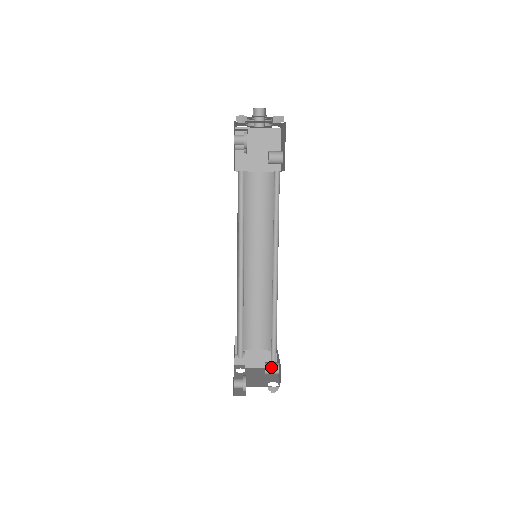
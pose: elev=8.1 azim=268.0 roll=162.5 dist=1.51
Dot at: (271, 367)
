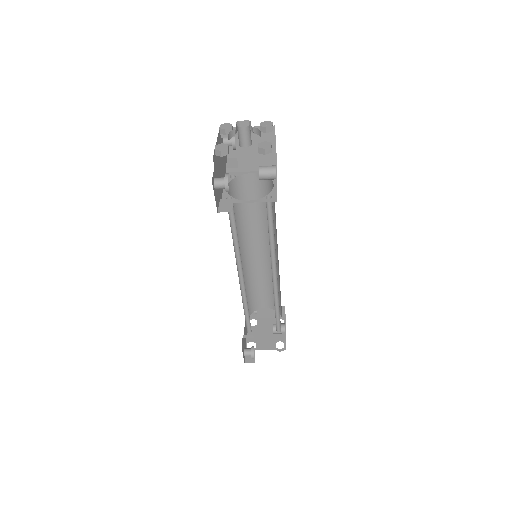
Dot at: occluded
